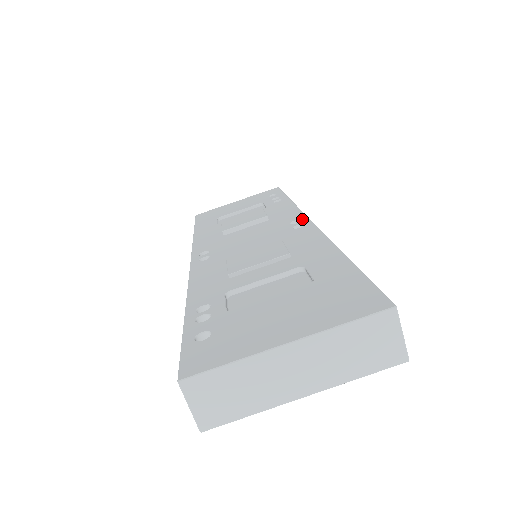
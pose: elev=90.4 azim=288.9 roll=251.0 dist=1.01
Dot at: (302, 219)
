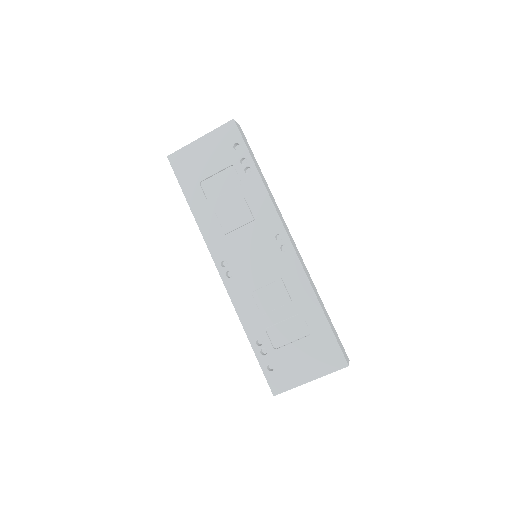
Dot at: (283, 235)
